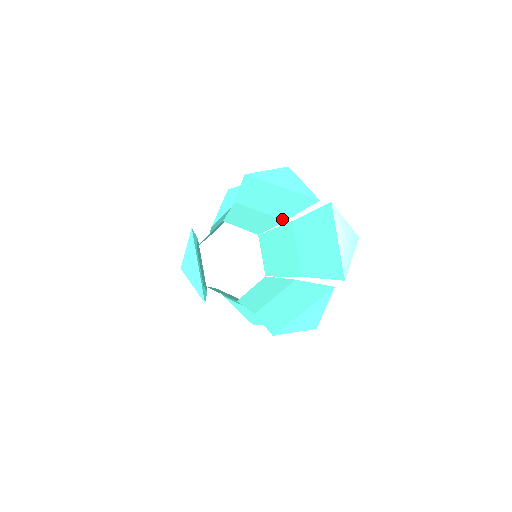
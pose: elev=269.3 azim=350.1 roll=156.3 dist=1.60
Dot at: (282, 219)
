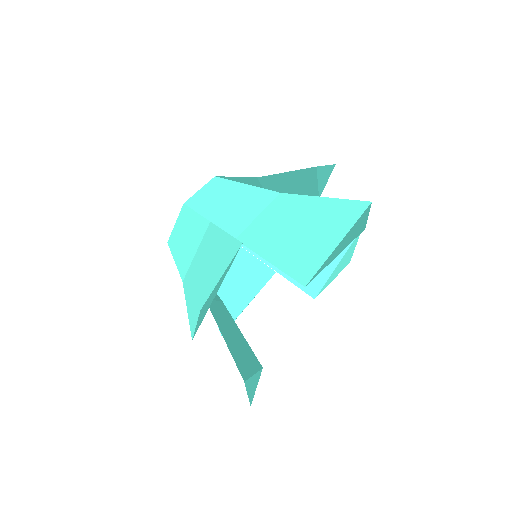
Dot at: (259, 179)
